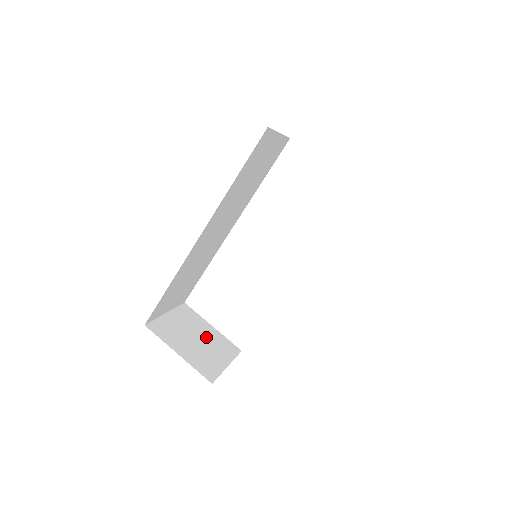
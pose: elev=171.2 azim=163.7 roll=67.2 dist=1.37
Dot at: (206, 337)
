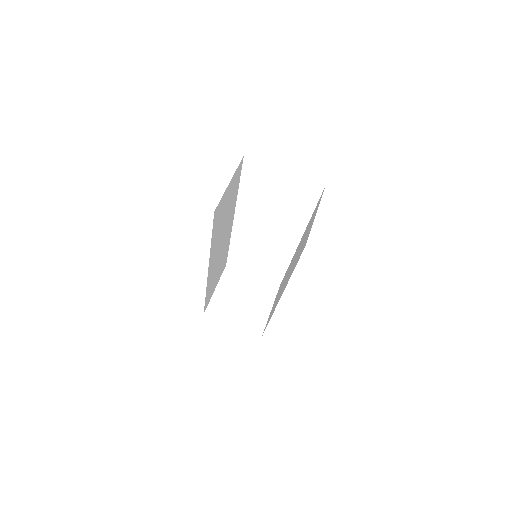
Dot at: (250, 292)
